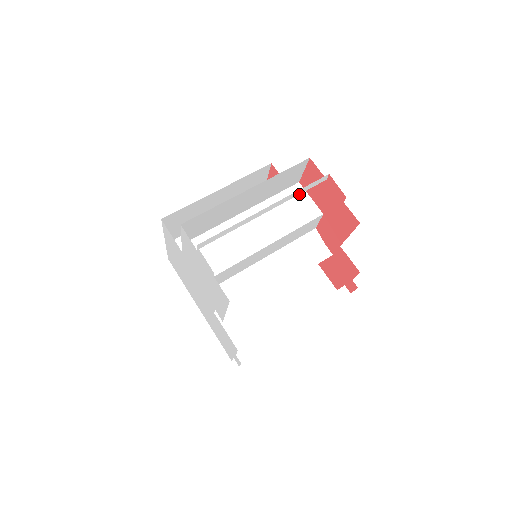
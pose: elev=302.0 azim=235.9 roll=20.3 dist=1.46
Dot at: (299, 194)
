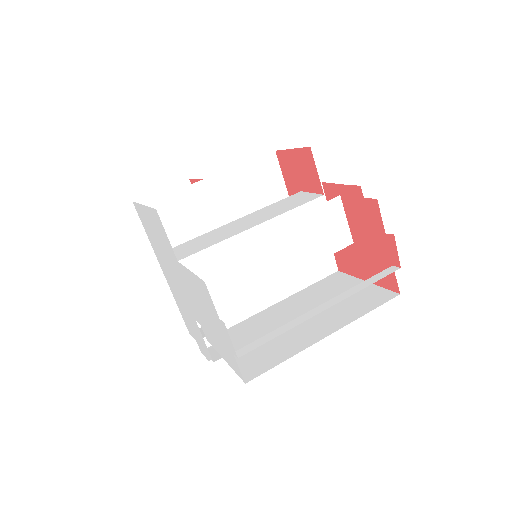
Dot at: (336, 212)
